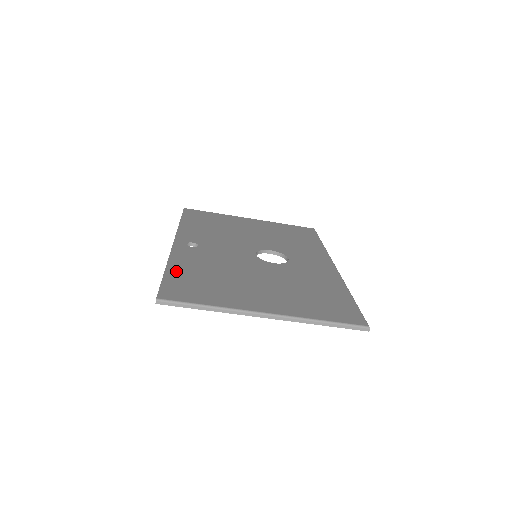
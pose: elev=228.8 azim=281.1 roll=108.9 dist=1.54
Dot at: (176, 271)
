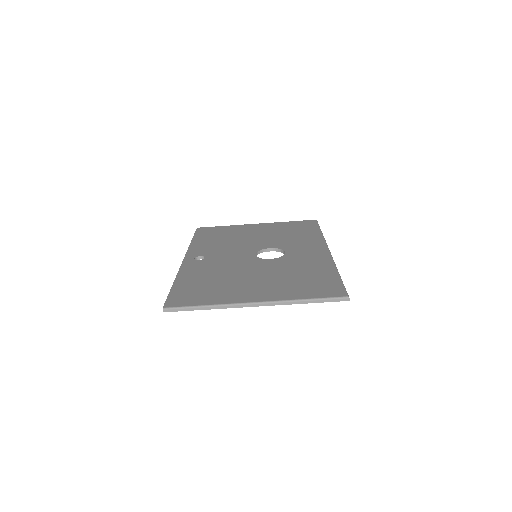
Dot at: (182, 283)
